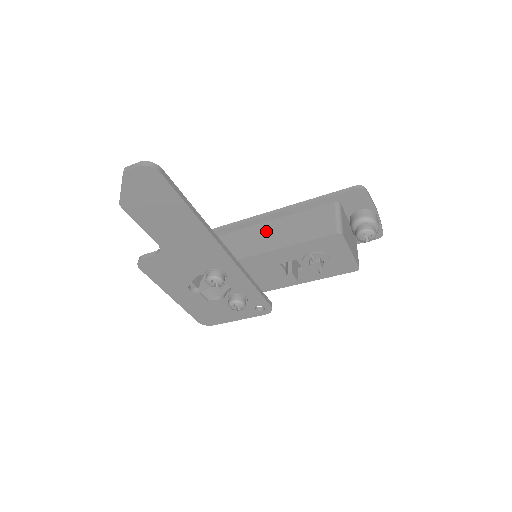
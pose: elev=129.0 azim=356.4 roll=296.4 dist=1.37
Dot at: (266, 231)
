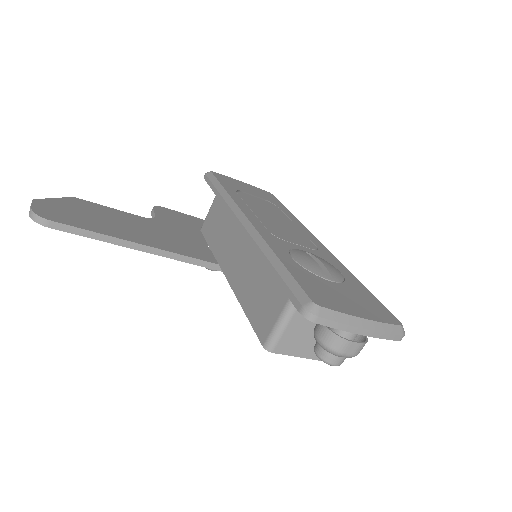
Dot at: (244, 253)
